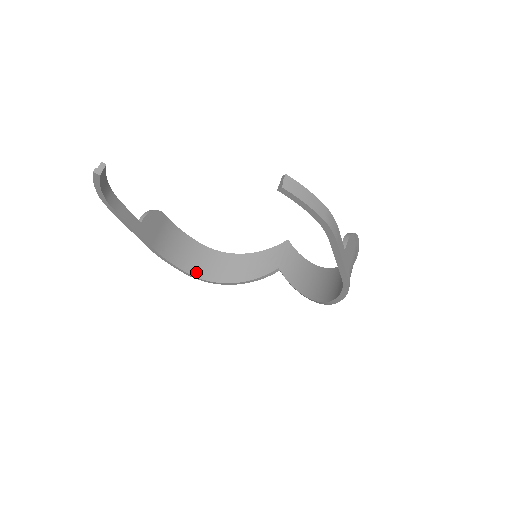
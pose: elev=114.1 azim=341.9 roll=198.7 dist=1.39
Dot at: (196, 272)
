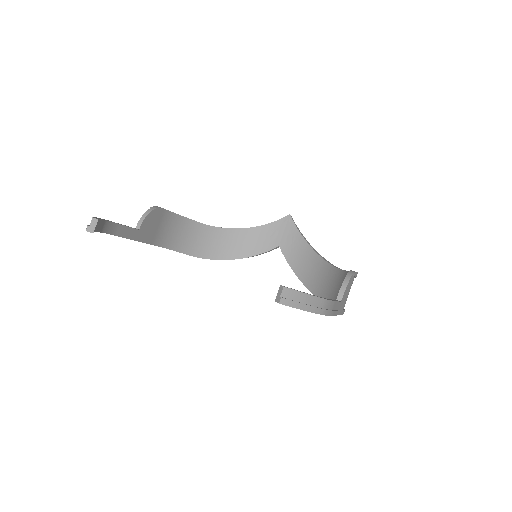
Dot at: (197, 252)
